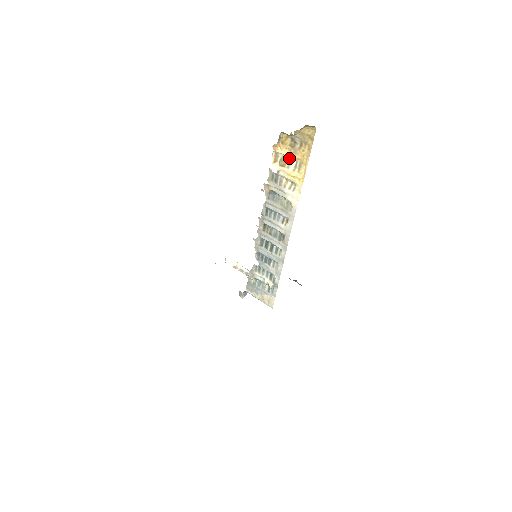
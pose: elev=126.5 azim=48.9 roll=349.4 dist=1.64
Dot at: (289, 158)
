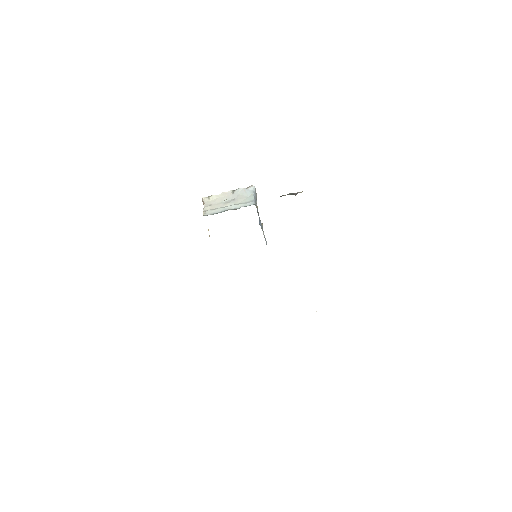
Dot at: occluded
